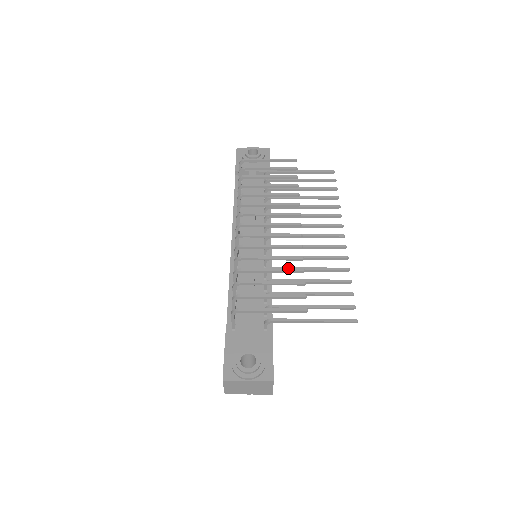
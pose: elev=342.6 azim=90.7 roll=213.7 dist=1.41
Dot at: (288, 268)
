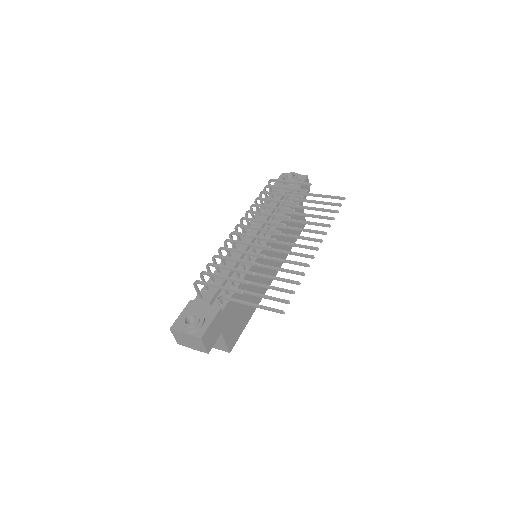
Dot at: (249, 261)
